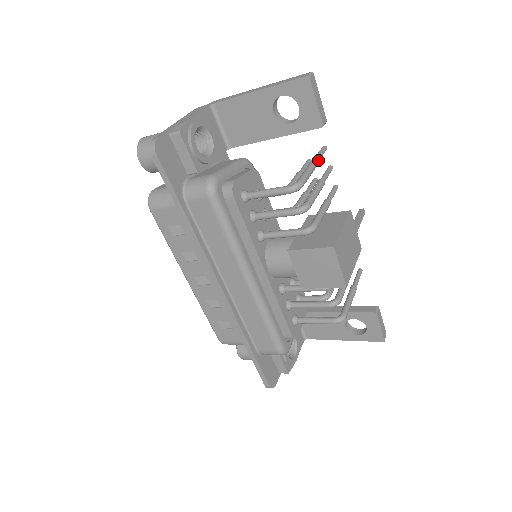
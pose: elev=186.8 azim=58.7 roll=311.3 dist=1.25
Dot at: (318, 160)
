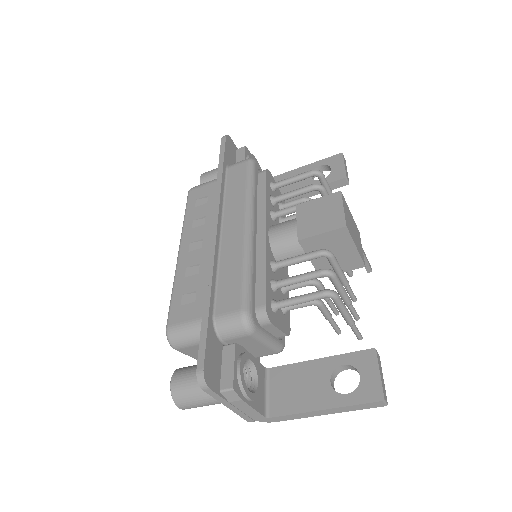
Dot at: occluded
